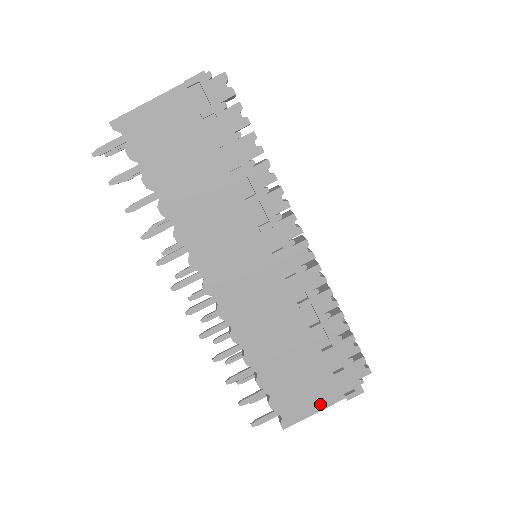
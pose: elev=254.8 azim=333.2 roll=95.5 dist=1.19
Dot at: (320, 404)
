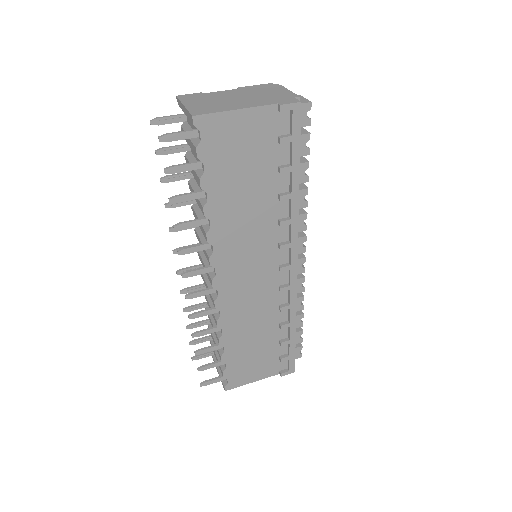
Dot at: (260, 376)
